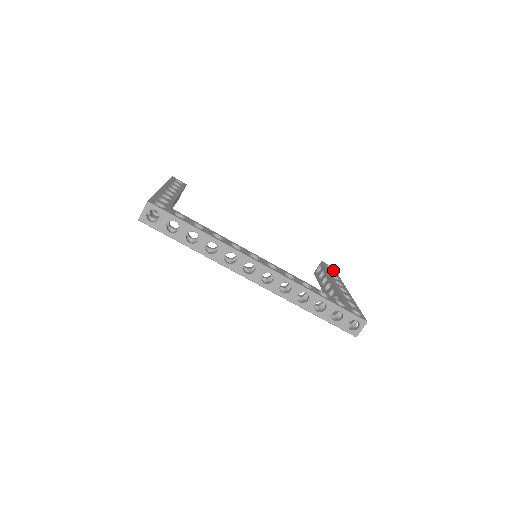
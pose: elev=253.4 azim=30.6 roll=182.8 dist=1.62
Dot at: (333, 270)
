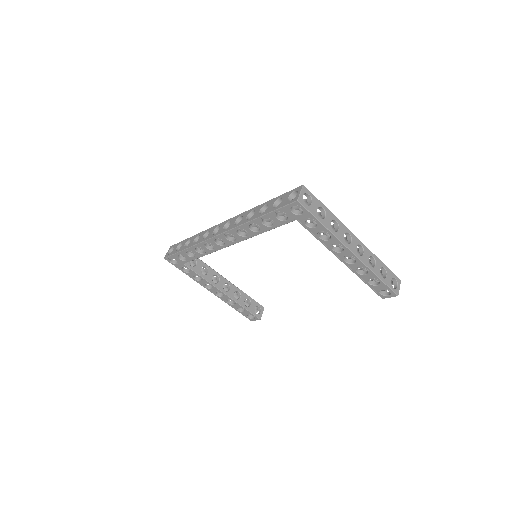
Dot at: occluded
